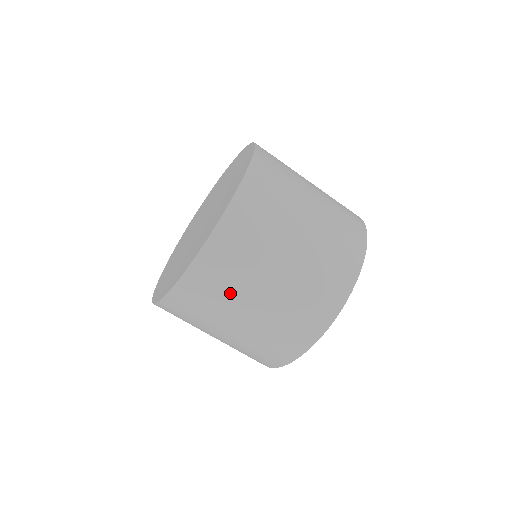
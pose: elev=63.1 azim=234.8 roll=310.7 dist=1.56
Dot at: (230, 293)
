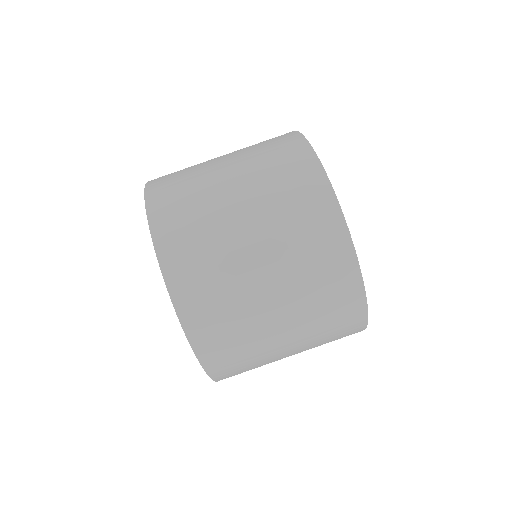
Dot at: (243, 321)
